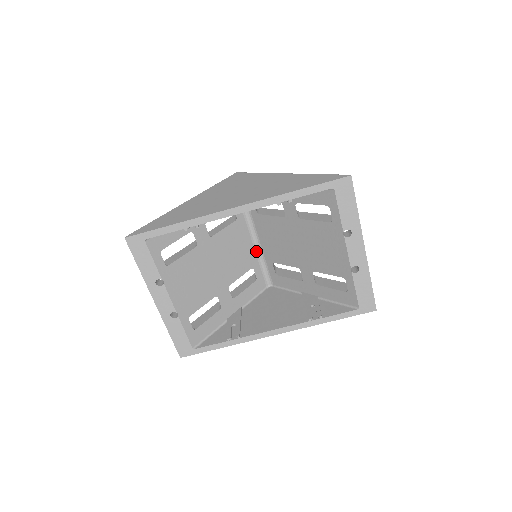
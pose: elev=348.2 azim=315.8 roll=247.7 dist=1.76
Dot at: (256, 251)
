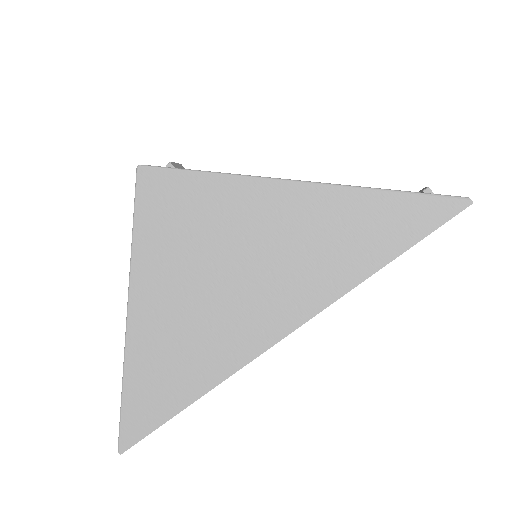
Dot at: occluded
